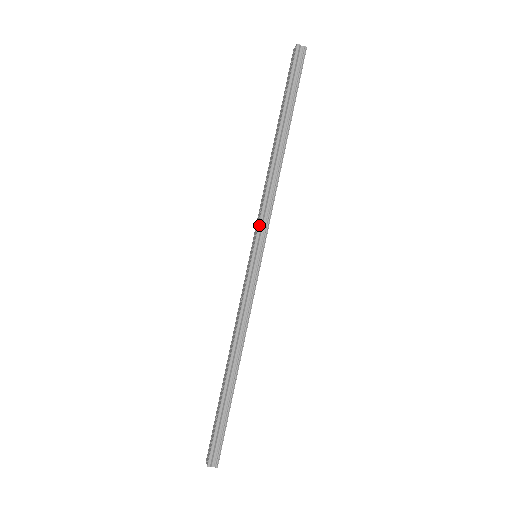
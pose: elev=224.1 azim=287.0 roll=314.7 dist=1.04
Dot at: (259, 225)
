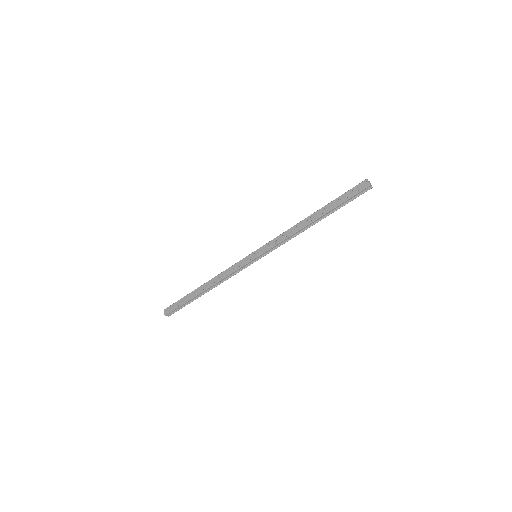
Dot at: (270, 249)
